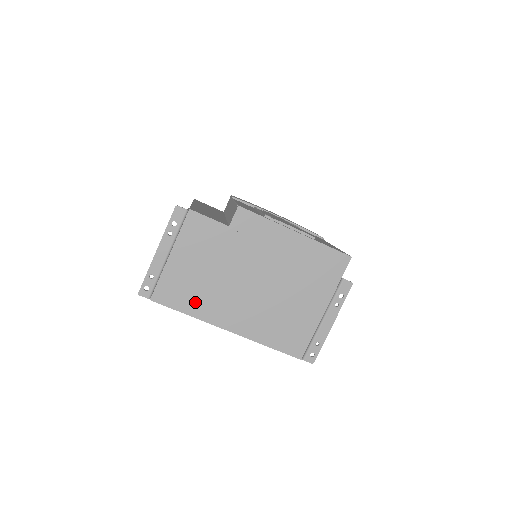
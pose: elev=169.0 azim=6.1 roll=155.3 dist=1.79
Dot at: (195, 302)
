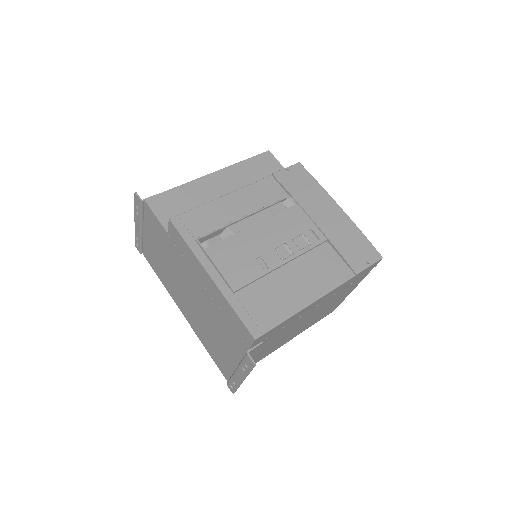
Dot at: (163, 276)
